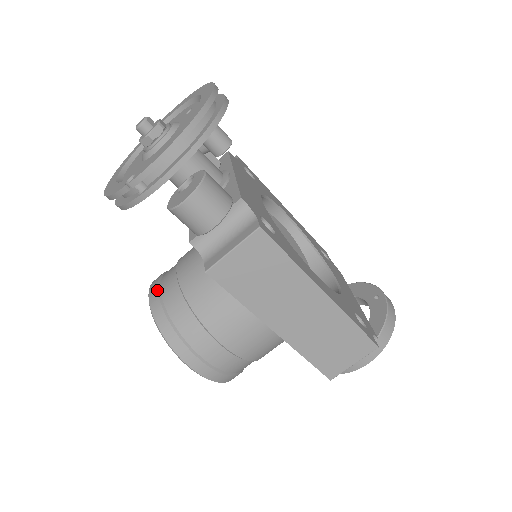
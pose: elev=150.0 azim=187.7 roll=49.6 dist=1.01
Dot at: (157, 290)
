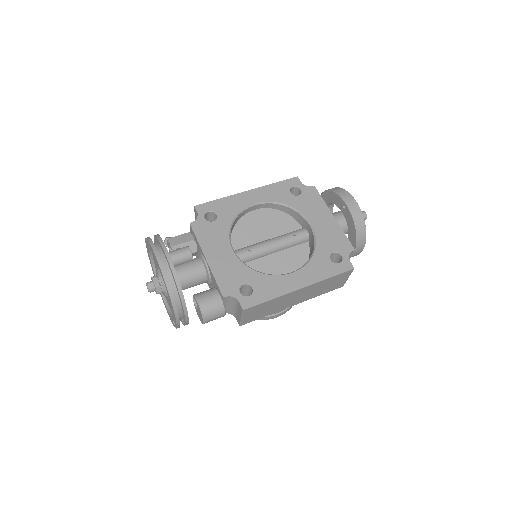
Dot at: occluded
